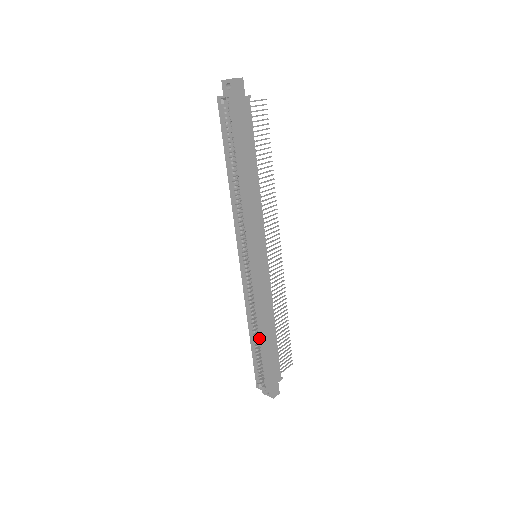
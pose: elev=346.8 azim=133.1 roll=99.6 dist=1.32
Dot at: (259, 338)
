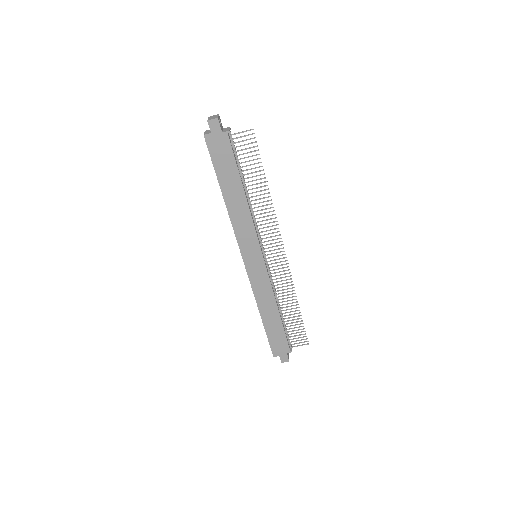
Dot at: (261, 317)
